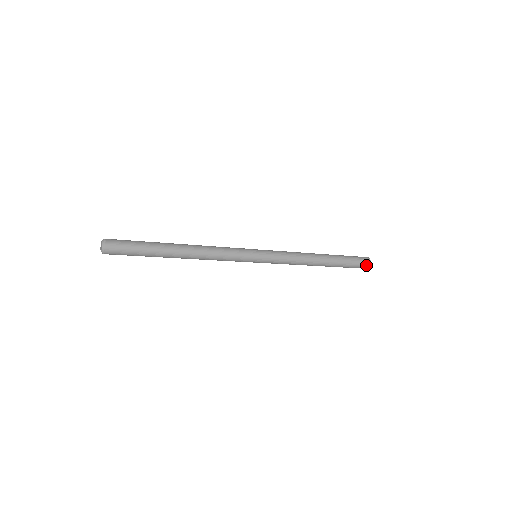
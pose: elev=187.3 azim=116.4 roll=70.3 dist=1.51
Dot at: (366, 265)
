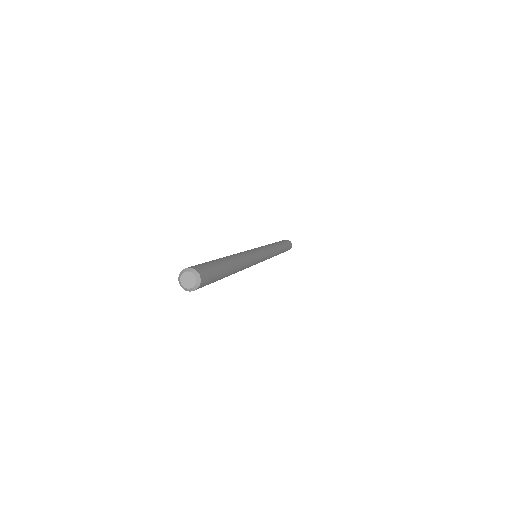
Dot at: occluded
